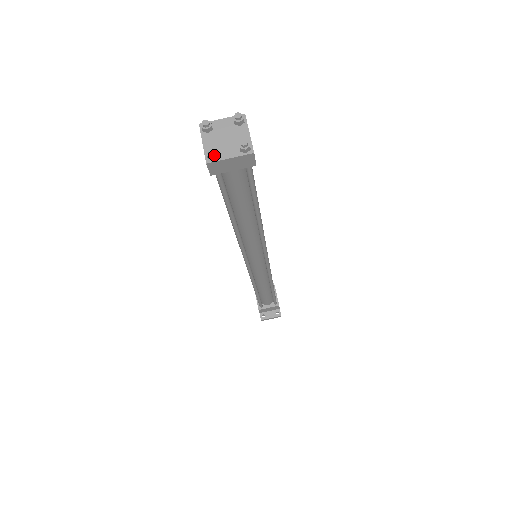
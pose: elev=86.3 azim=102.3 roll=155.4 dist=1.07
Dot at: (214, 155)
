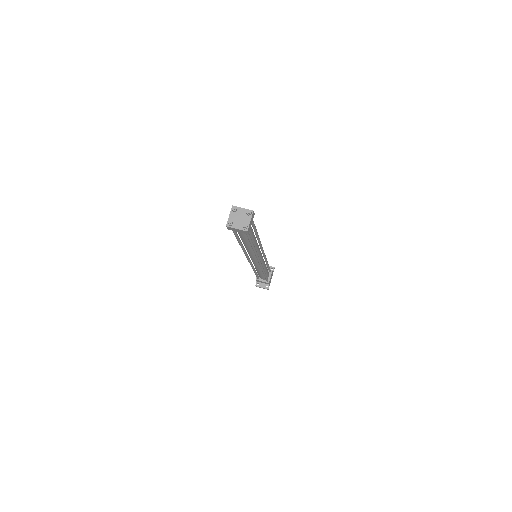
Dot at: (230, 225)
